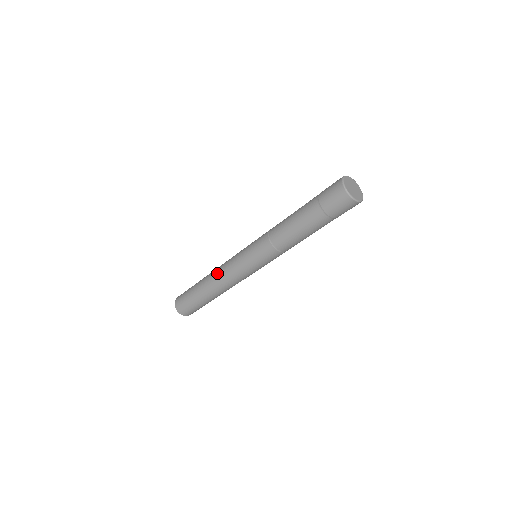
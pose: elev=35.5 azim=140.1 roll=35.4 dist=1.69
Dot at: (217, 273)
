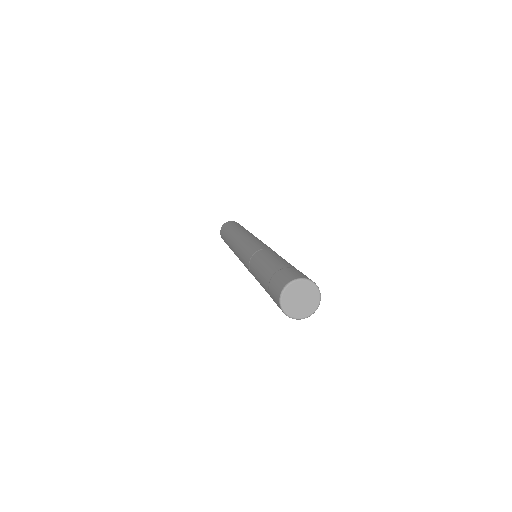
Dot at: (235, 237)
